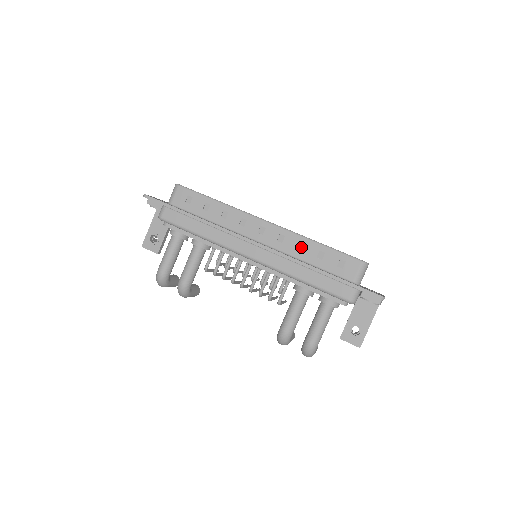
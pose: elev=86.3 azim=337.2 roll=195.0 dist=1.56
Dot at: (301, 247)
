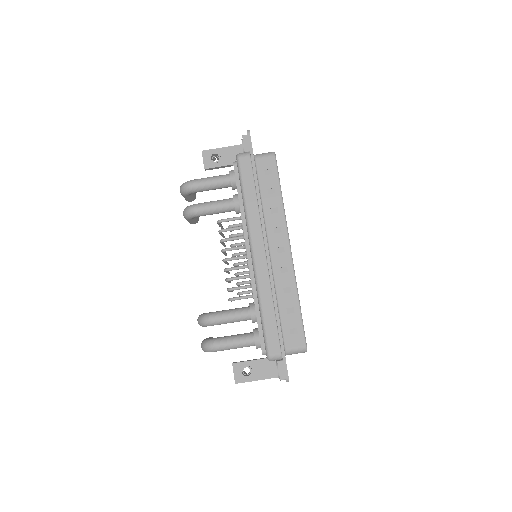
Dot at: (287, 290)
